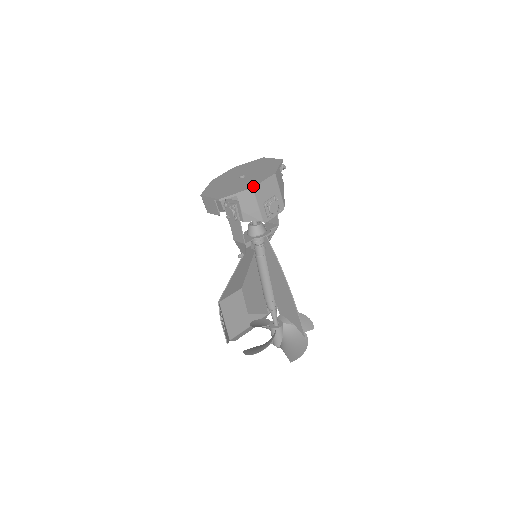
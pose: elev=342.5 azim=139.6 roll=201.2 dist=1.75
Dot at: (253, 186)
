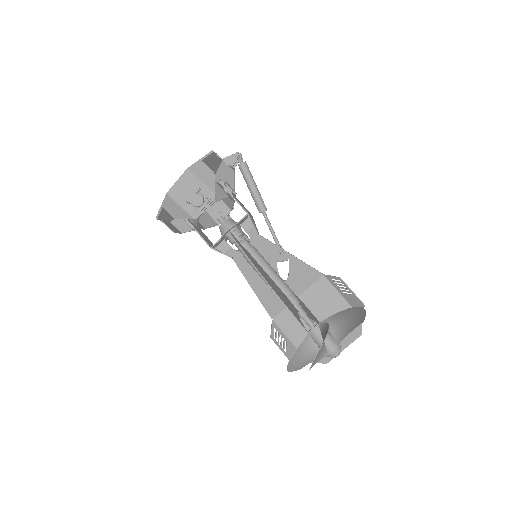
Dot at: (168, 192)
